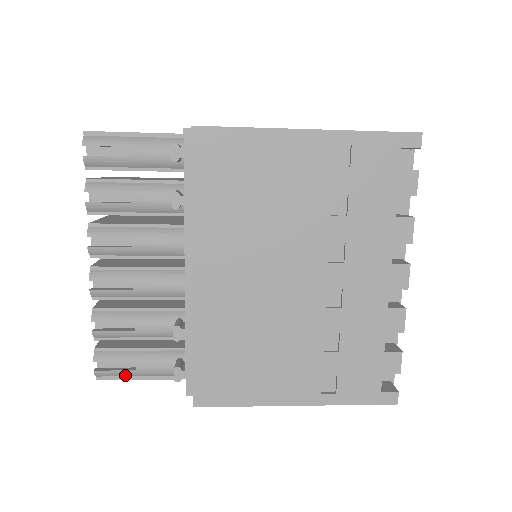
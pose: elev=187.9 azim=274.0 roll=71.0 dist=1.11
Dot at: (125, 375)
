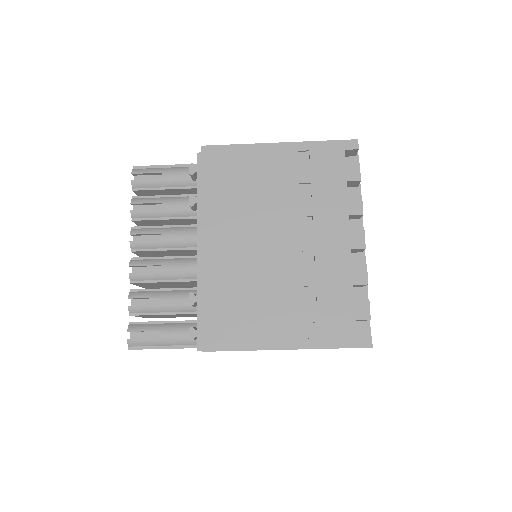
Dot at: (151, 344)
